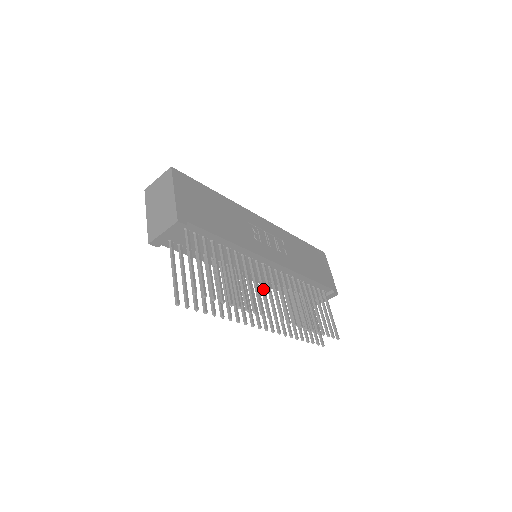
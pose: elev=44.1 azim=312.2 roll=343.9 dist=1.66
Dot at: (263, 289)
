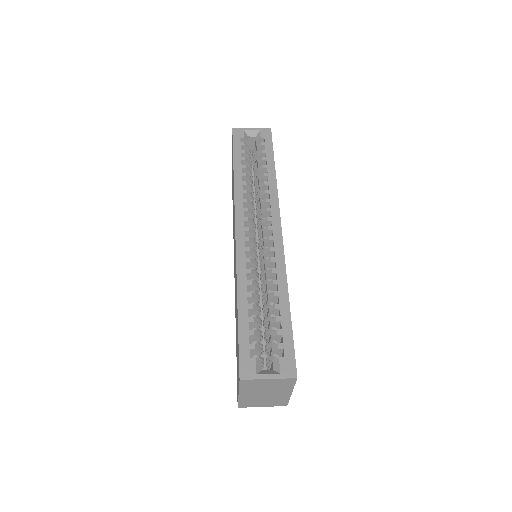
Dot at: occluded
